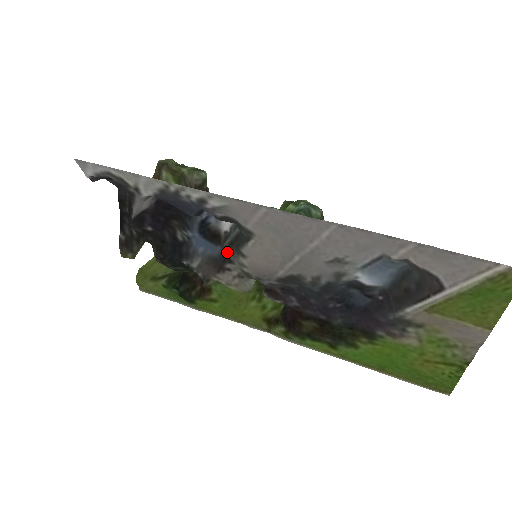
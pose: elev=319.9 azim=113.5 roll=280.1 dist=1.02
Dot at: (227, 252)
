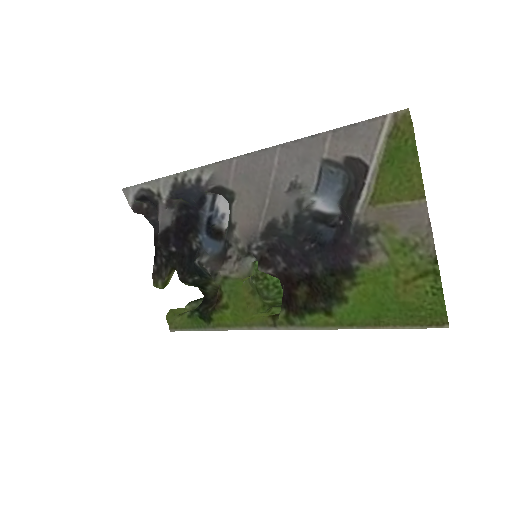
Dot at: (227, 241)
